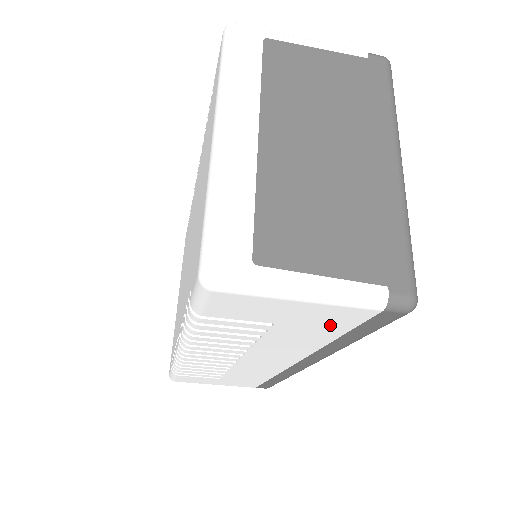
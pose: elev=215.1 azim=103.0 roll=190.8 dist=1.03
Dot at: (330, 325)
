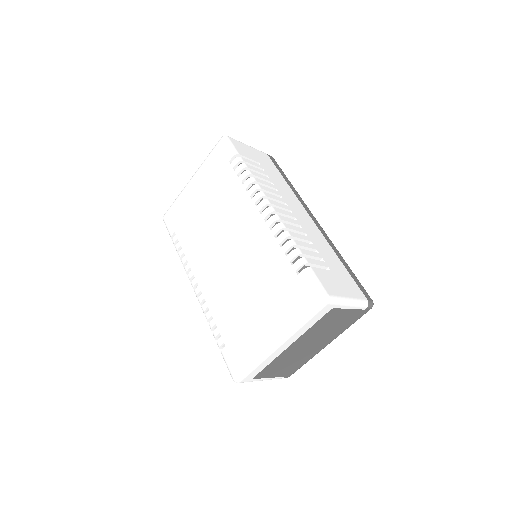
Dot at: occluded
